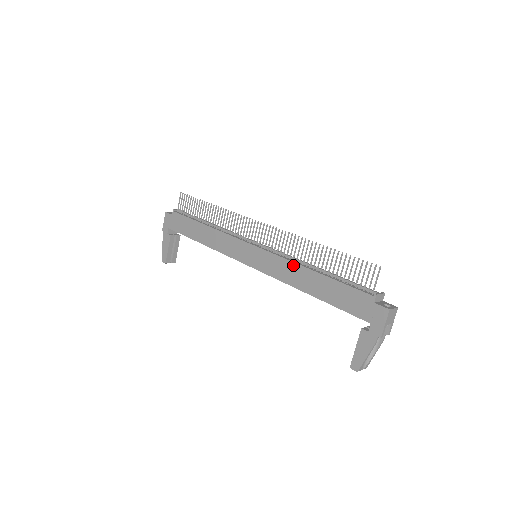
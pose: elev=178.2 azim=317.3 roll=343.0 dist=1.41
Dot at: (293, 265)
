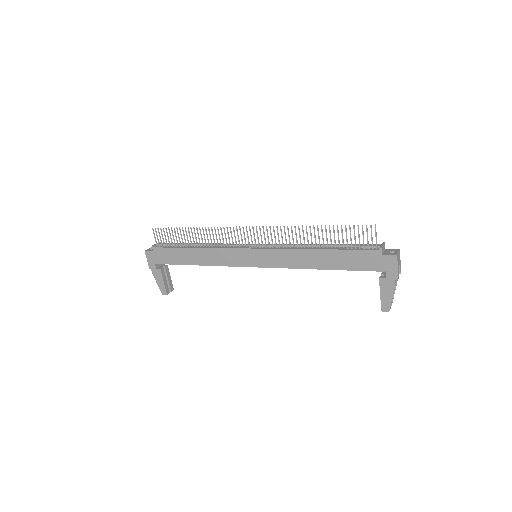
Dot at: (297, 252)
